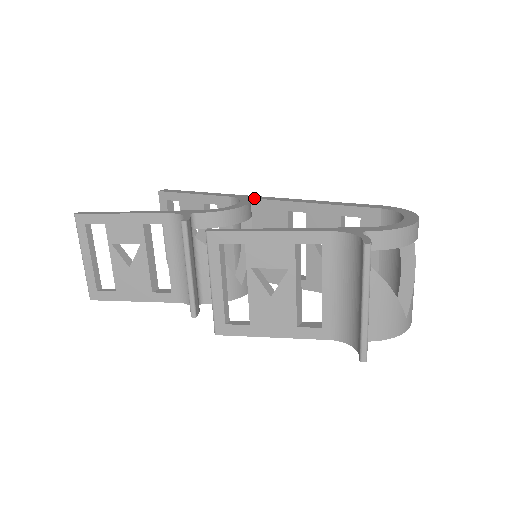
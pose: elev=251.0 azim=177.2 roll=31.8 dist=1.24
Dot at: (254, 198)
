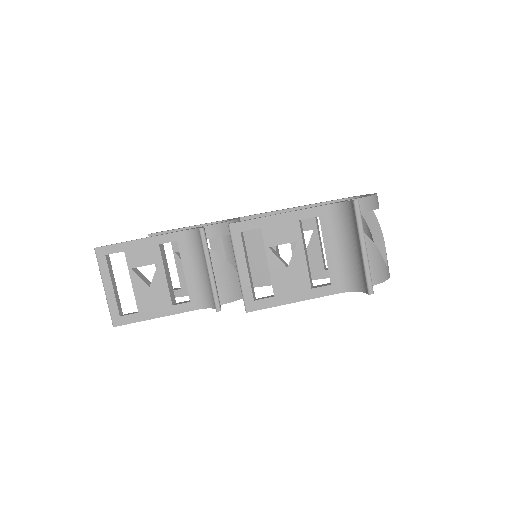
Dot at: (240, 217)
